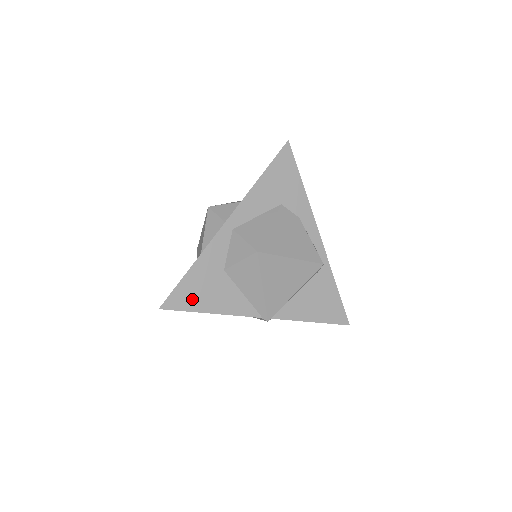
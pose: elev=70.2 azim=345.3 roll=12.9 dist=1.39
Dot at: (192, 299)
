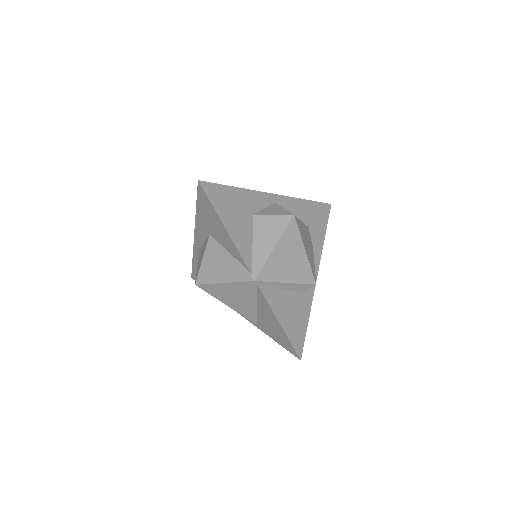
Dot at: (222, 203)
